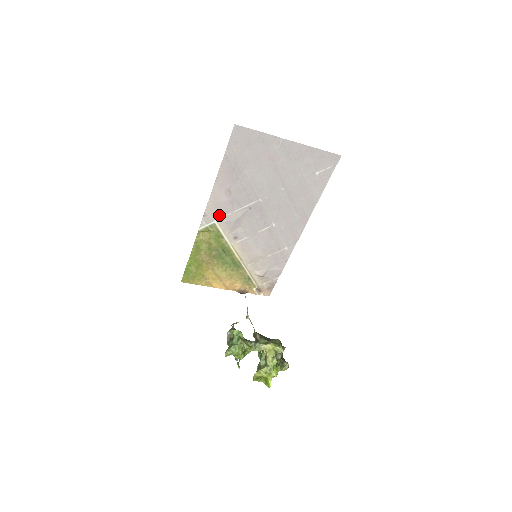
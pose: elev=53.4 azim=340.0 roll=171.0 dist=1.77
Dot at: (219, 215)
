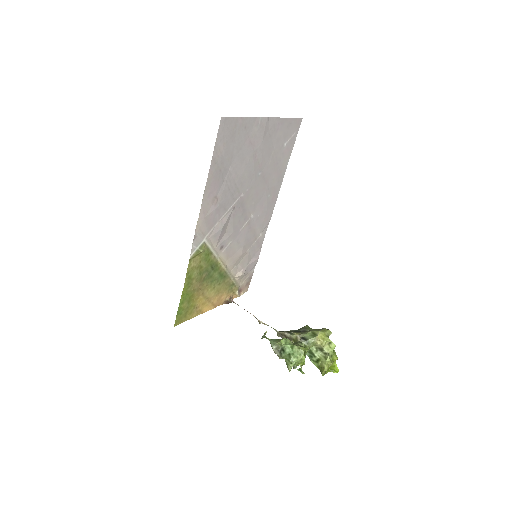
Dot at: (207, 230)
